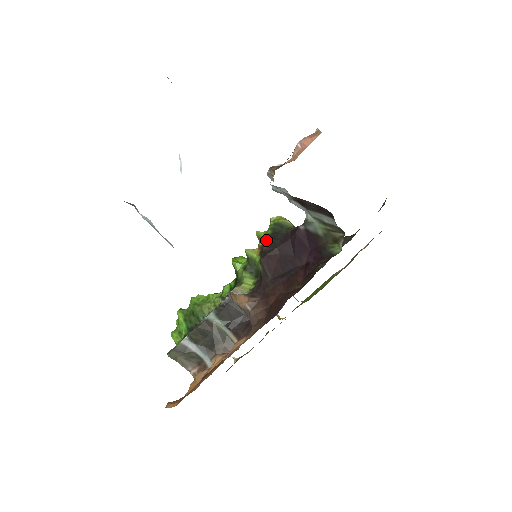
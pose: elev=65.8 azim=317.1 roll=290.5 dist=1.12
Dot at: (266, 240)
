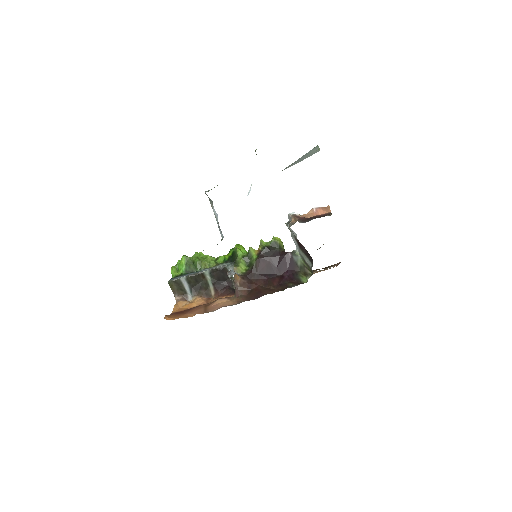
Dot at: (265, 249)
